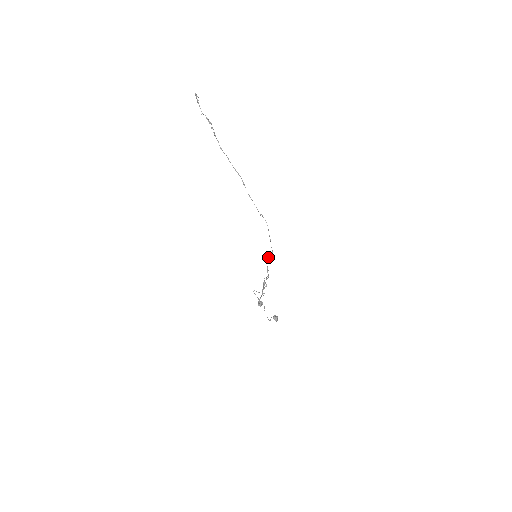
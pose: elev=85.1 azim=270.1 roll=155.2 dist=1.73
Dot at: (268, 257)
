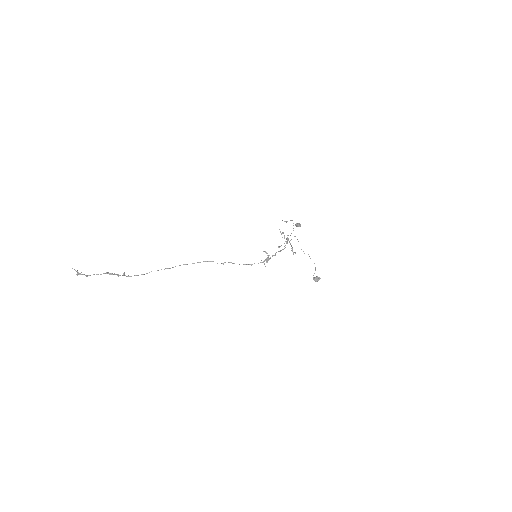
Dot at: occluded
